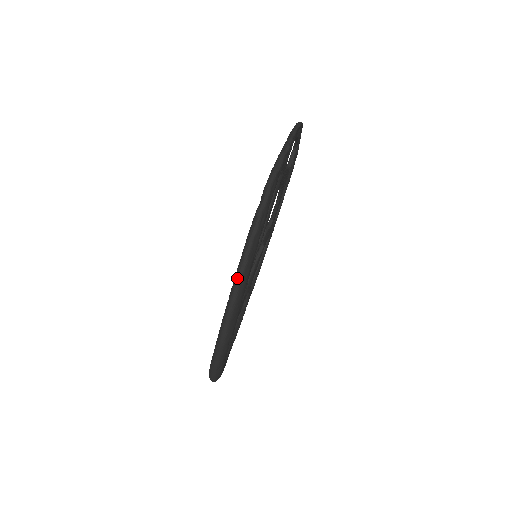
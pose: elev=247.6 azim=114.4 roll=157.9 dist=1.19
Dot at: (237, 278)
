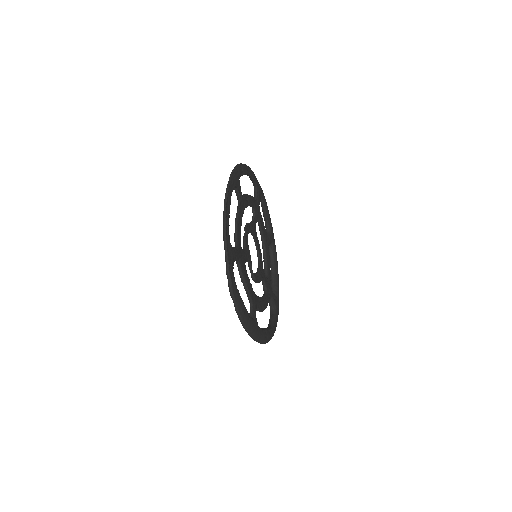
Dot at: (248, 334)
